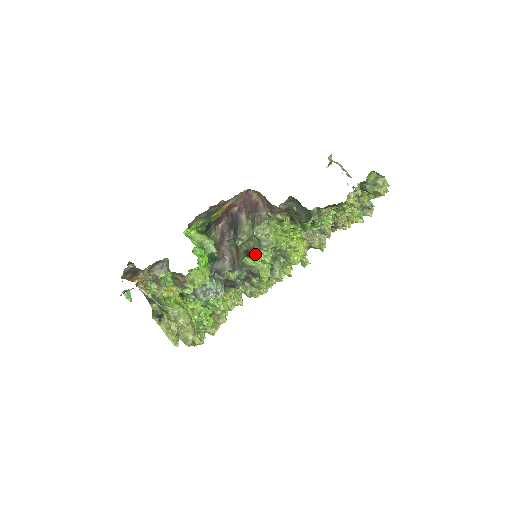
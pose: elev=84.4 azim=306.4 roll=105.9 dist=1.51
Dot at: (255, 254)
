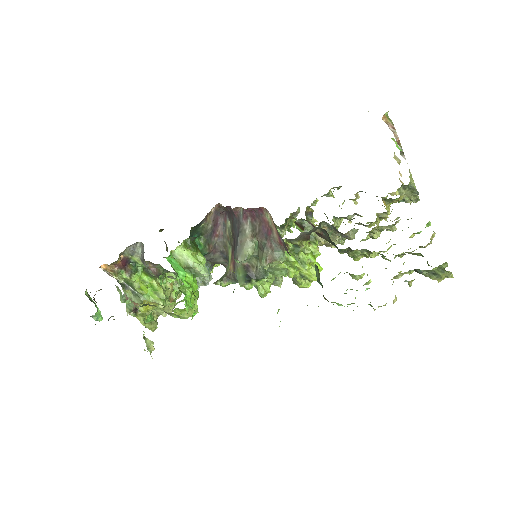
Dot at: (257, 278)
